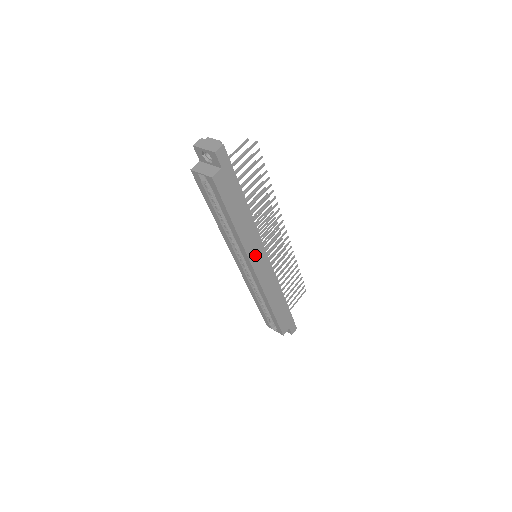
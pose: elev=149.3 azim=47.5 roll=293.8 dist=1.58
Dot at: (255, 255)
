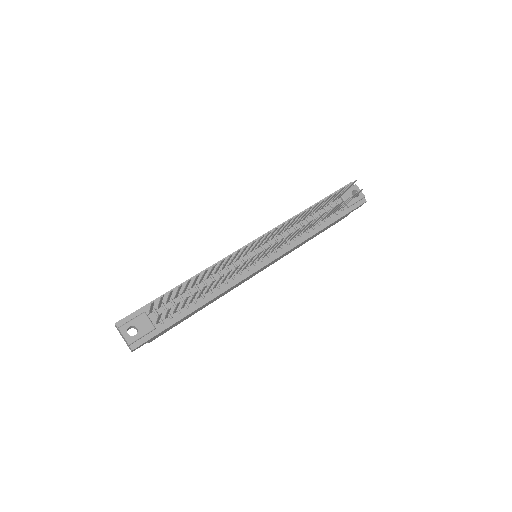
Dot at: (246, 279)
